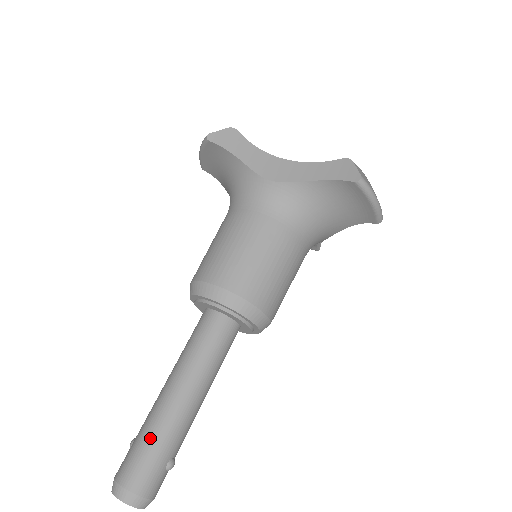
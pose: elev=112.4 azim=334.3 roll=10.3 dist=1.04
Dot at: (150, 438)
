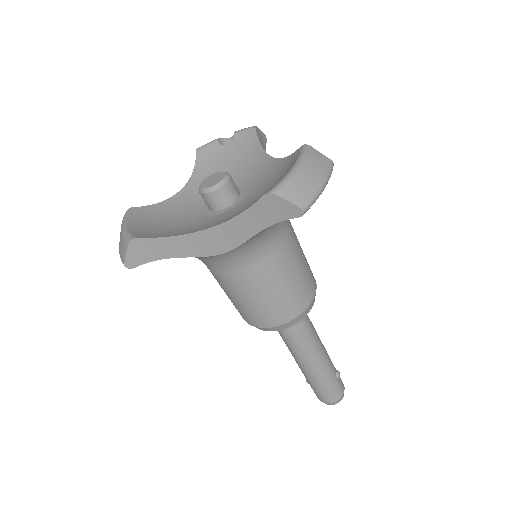
Dot at: (319, 385)
